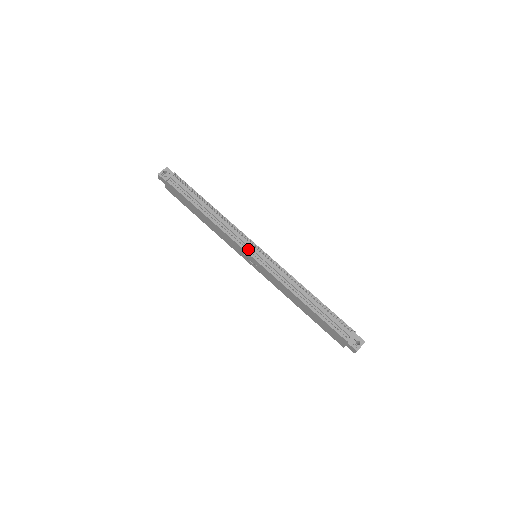
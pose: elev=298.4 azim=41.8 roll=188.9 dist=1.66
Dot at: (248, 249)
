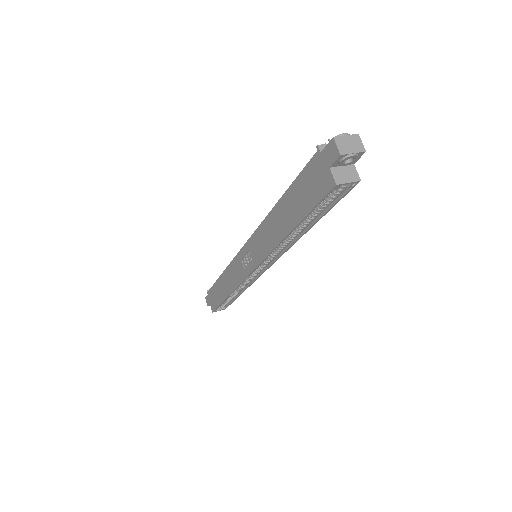
Dot at: occluded
